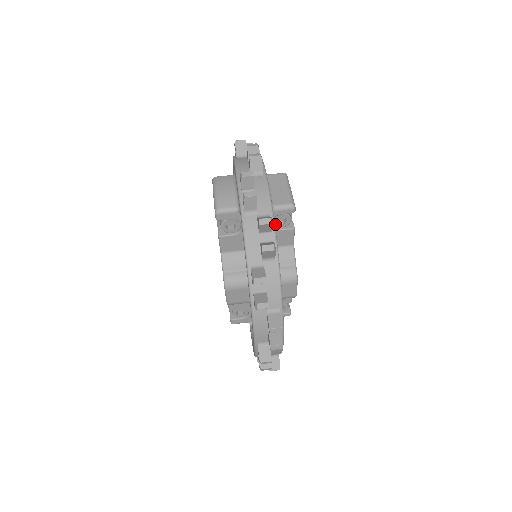
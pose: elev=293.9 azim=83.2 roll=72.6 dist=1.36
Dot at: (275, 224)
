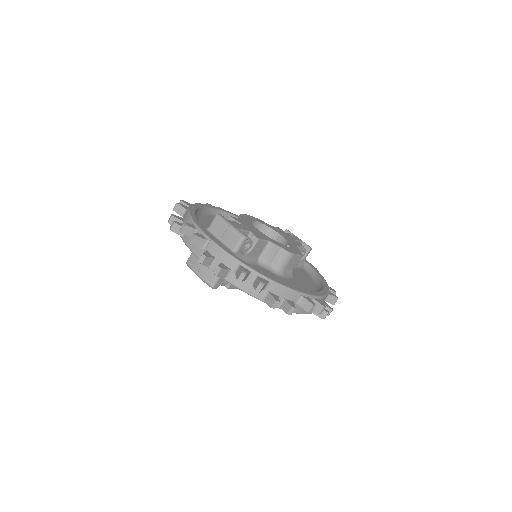
Dot at: (246, 251)
